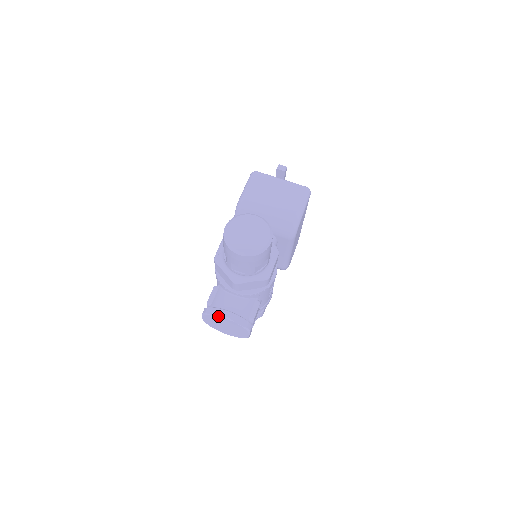
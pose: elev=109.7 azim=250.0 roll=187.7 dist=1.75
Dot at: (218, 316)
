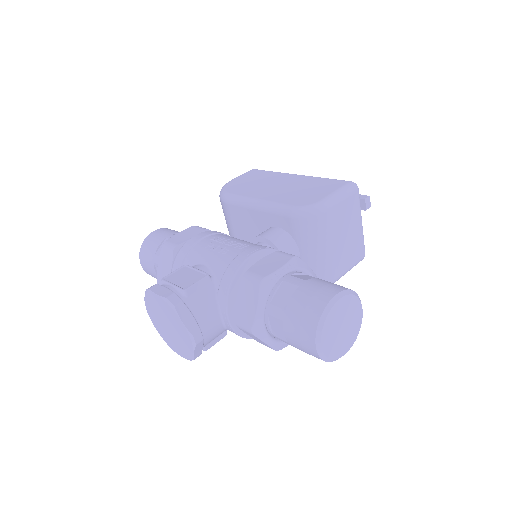
Dot at: (187, 329)
